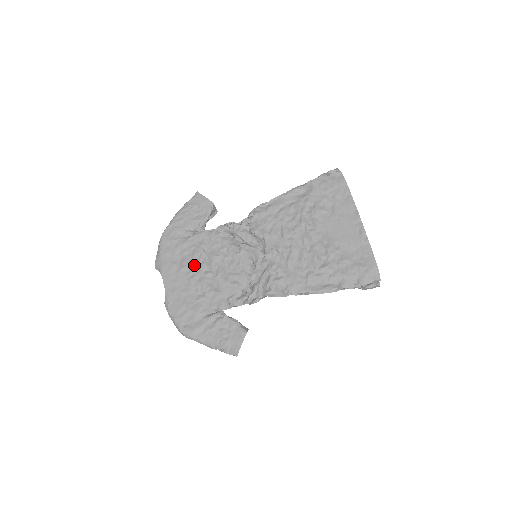
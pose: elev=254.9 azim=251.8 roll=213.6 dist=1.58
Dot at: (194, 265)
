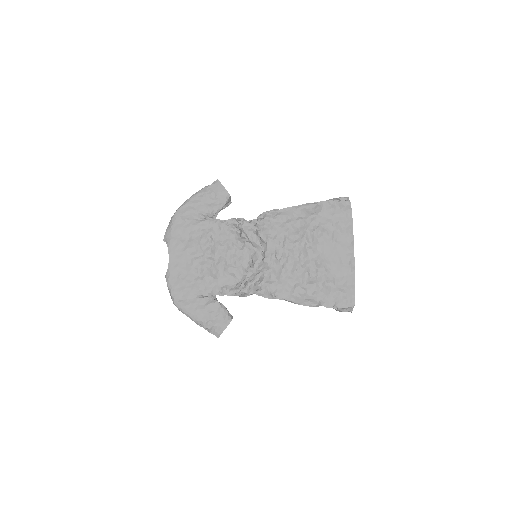
Dot at: (200, 248)
